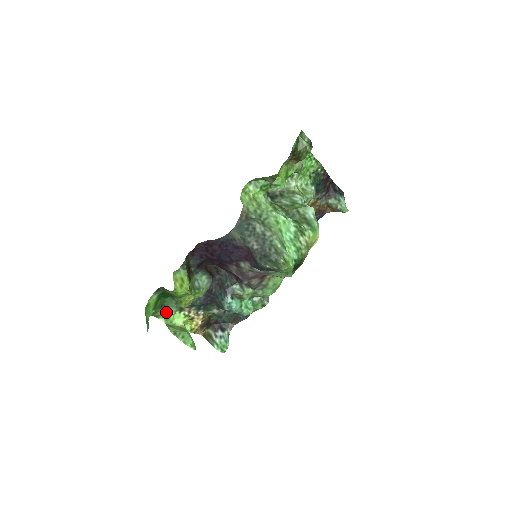
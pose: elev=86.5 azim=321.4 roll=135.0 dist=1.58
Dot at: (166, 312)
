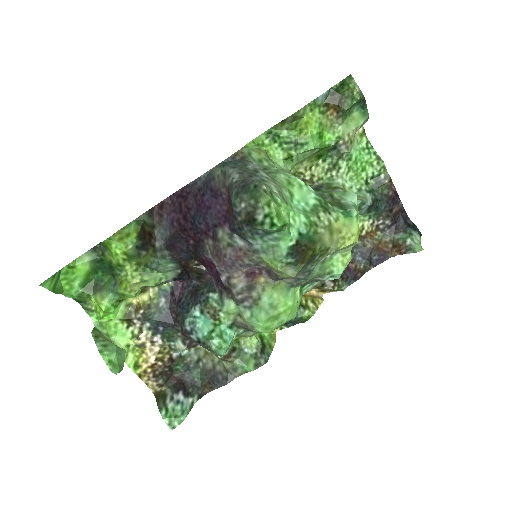
Dot at: (97, 298)
